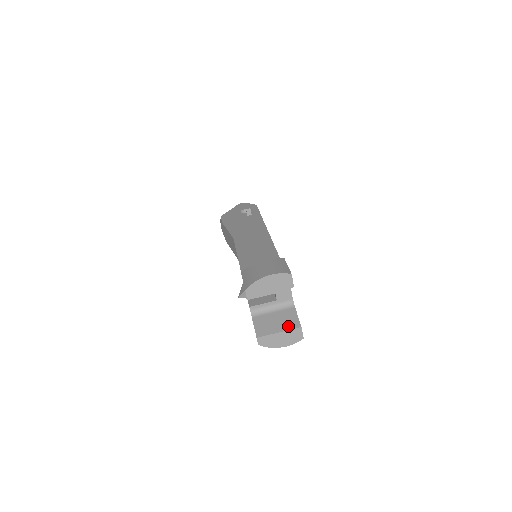
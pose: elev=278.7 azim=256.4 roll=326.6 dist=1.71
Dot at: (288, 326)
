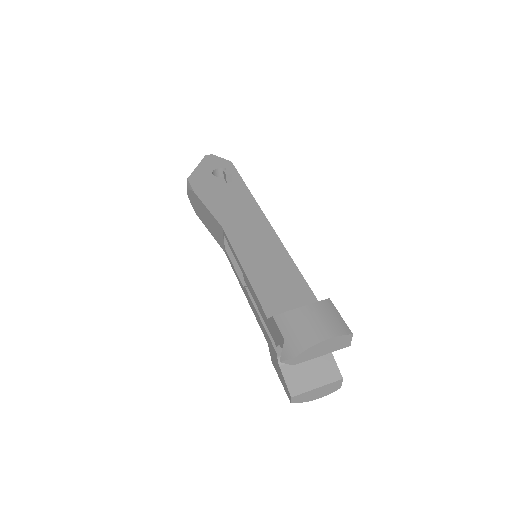
Dot at: (327, 378)
